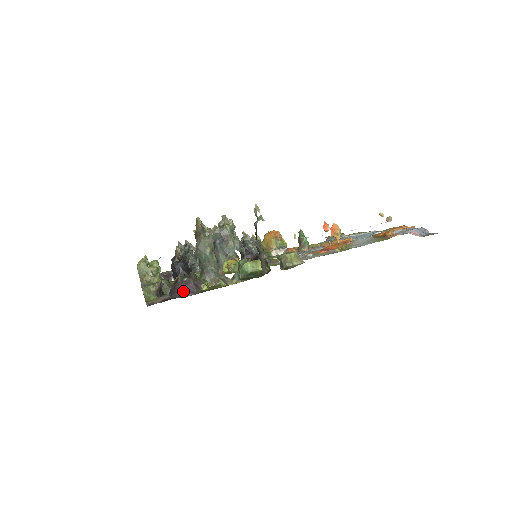
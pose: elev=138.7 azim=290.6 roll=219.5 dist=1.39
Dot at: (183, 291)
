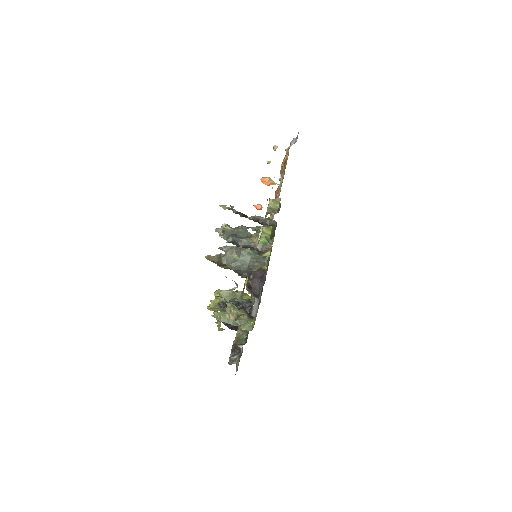
Dot at: (260, 281)
